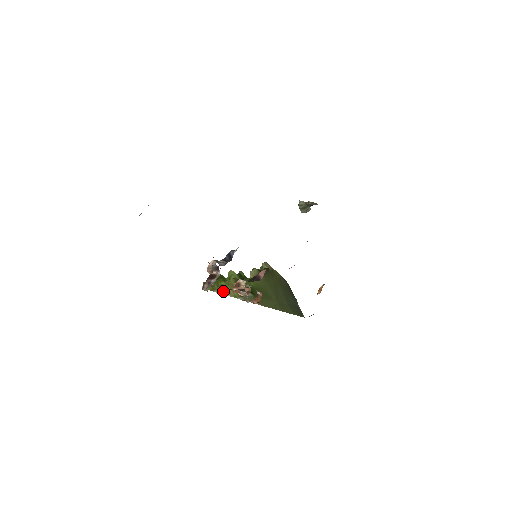
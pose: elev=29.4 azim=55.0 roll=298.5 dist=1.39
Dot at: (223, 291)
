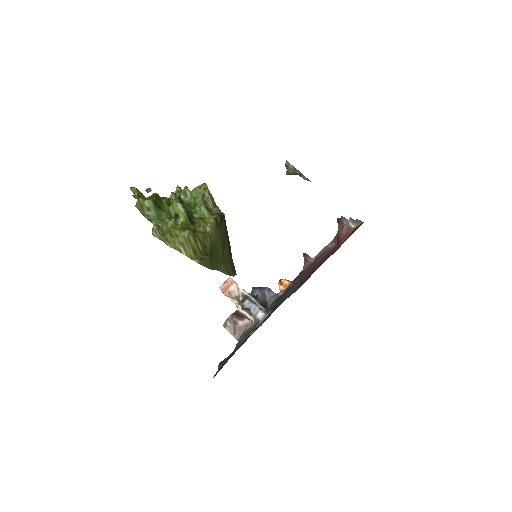
Dot at: (178, 246)
